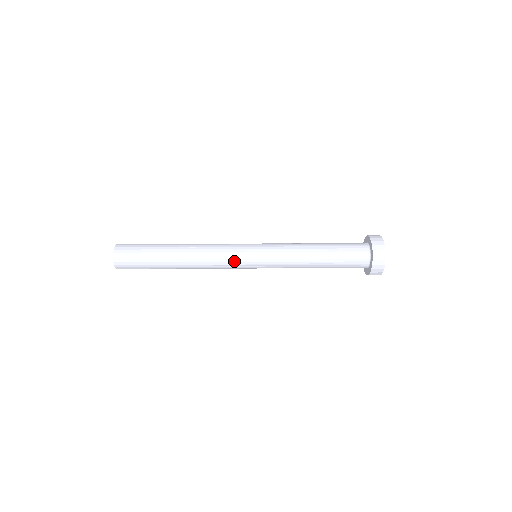
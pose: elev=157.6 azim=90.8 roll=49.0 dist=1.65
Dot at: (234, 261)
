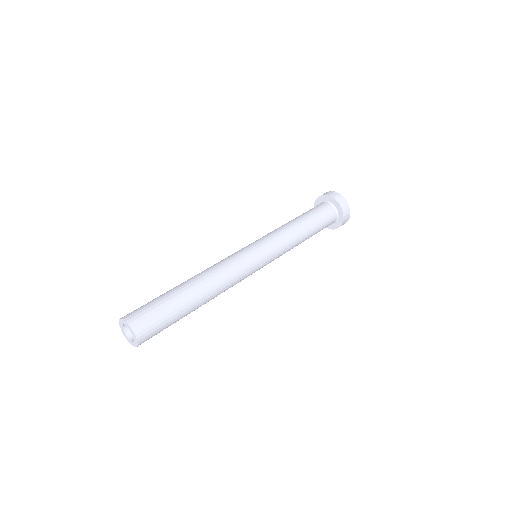
Dot at: occluded
